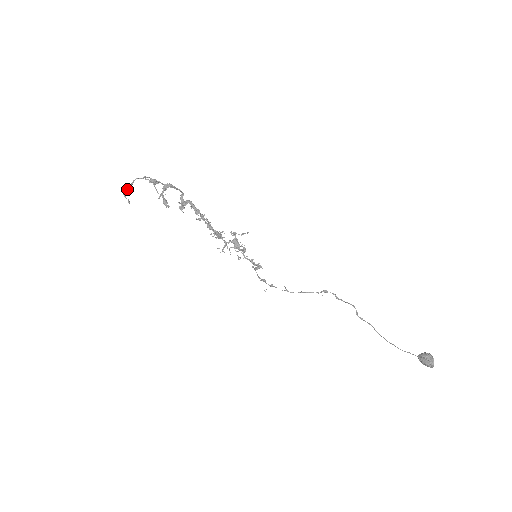
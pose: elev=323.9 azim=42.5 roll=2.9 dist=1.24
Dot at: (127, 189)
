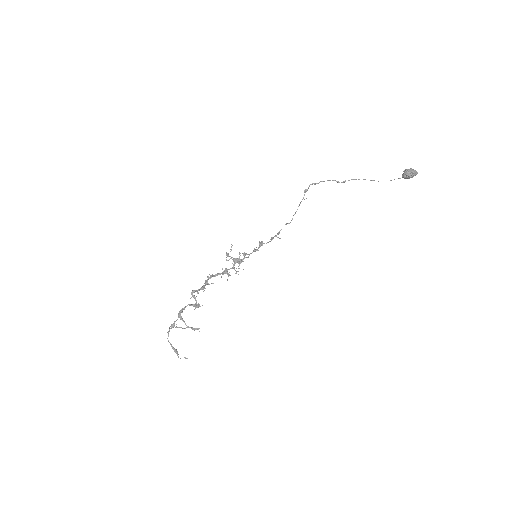
Dot at: (175, 352)
